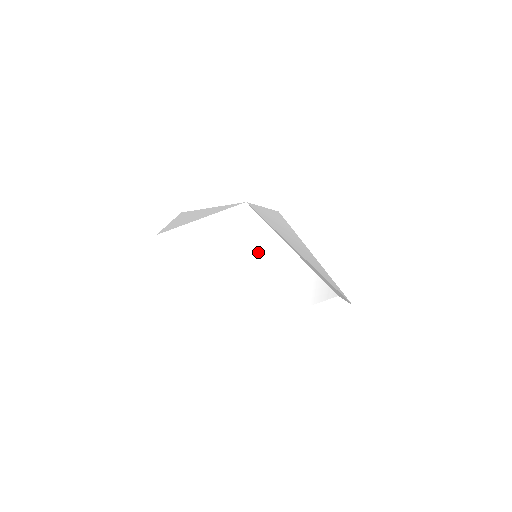
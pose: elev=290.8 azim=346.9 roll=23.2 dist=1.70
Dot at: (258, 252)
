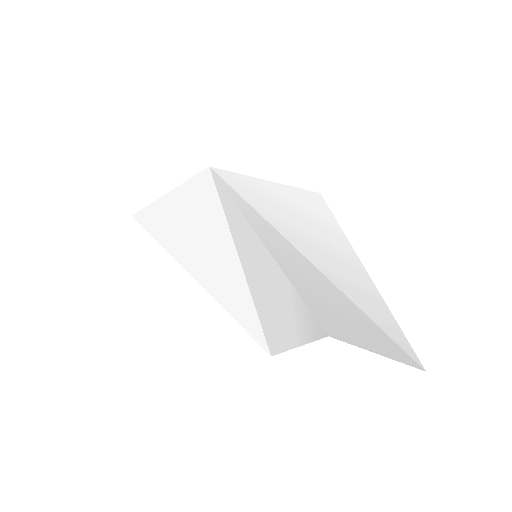
Dot at: (232, 245)
